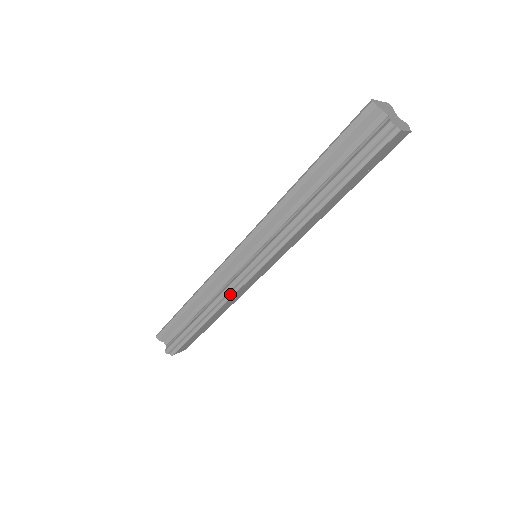
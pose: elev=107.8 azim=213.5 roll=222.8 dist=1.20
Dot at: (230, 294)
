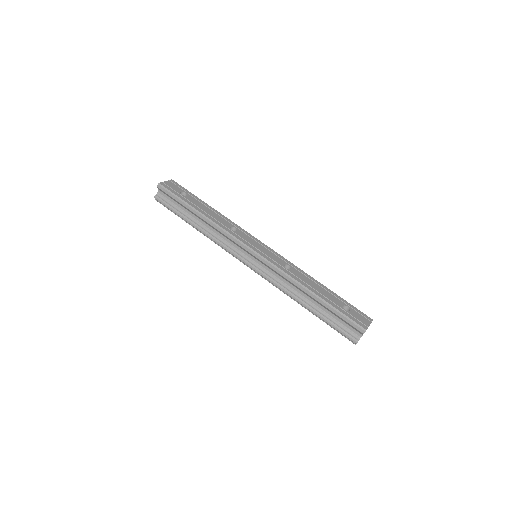
Dot at: (224, 248)
